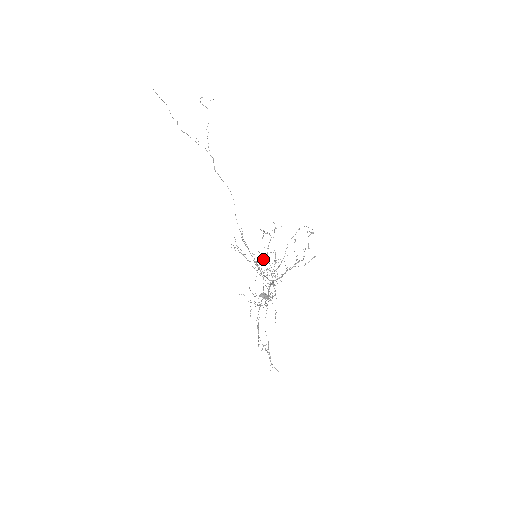
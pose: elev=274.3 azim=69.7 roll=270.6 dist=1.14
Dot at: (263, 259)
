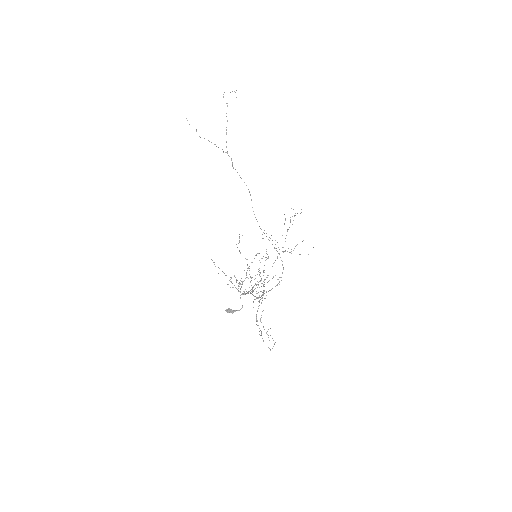
Dot at: occluded
